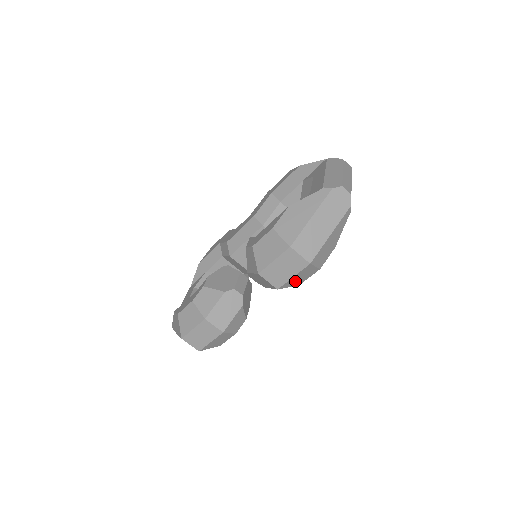
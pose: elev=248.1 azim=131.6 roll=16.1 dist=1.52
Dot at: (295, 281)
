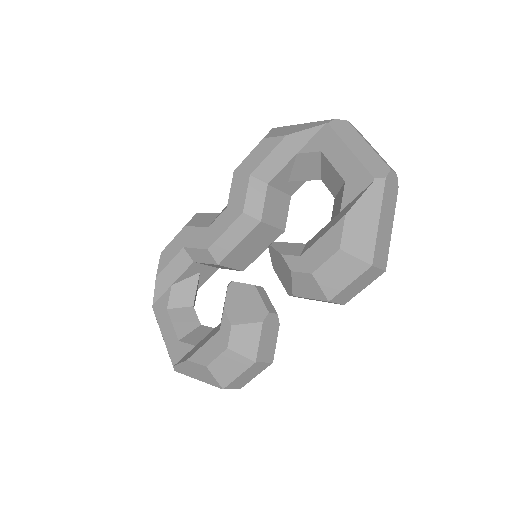
Dot at: occluded
